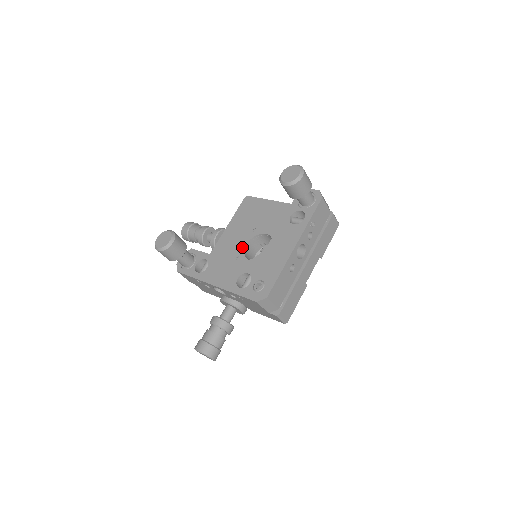
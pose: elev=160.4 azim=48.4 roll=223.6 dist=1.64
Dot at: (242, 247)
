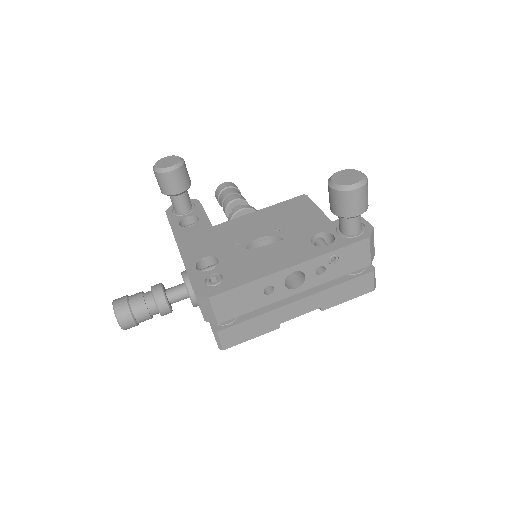
Dot at: (252, 237)
